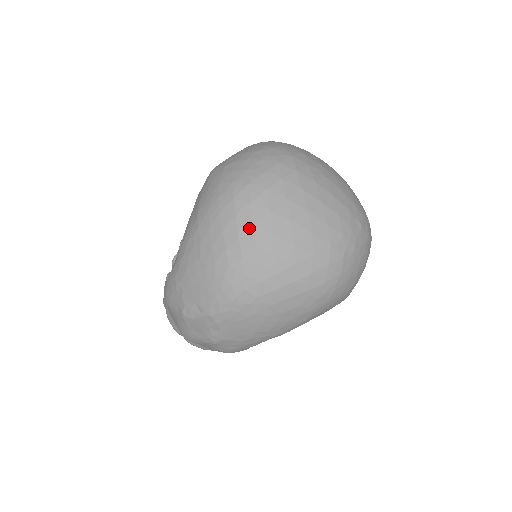
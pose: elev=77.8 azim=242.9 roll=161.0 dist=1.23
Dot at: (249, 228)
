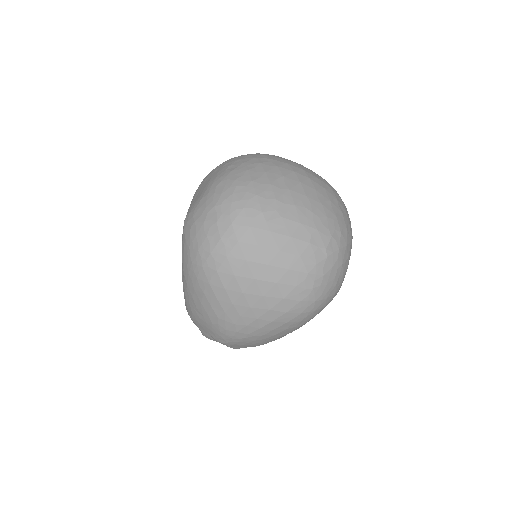
Dot at: (222, 292)
